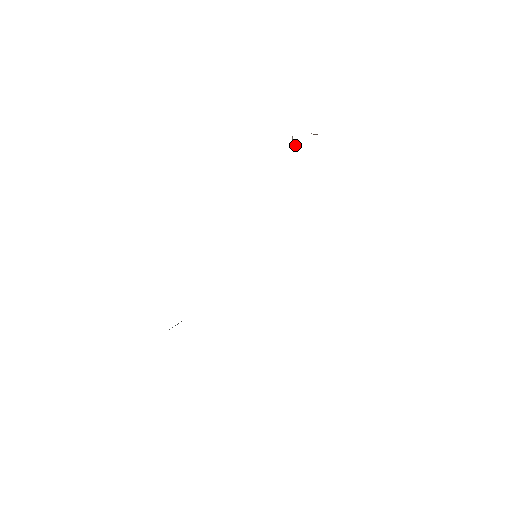
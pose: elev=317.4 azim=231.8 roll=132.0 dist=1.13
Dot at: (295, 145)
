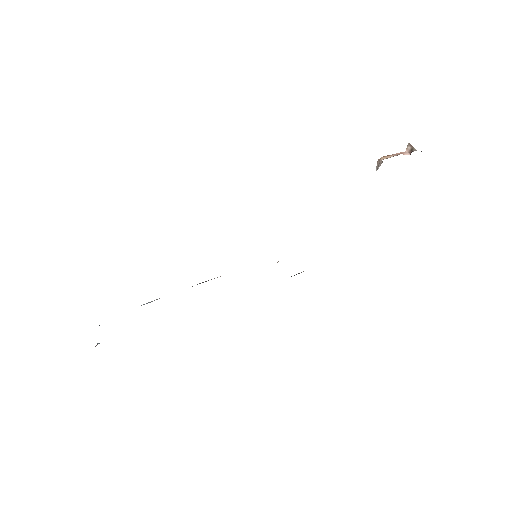
Dot at: (377, 166)
